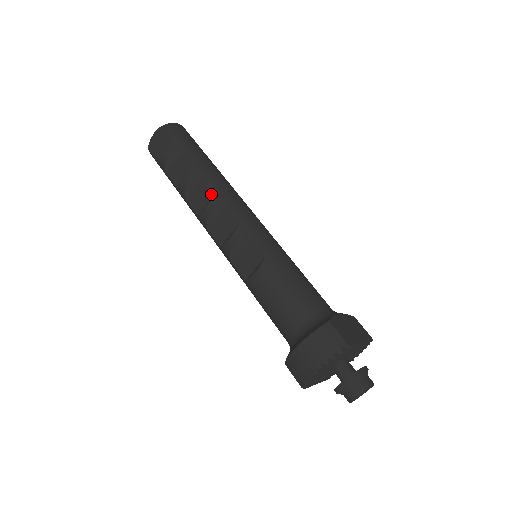
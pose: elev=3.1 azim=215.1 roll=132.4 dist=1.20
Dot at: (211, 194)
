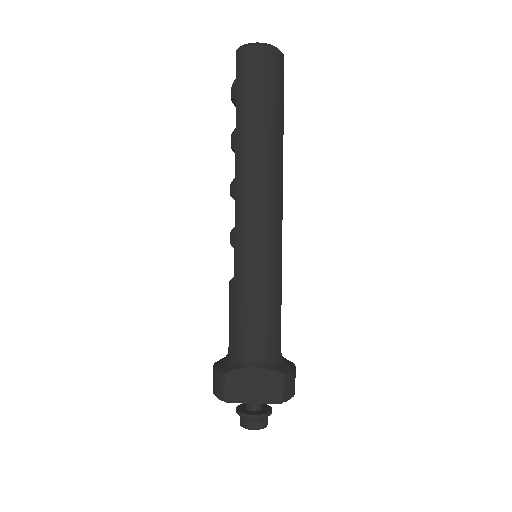
Dot at: (235, 174)
